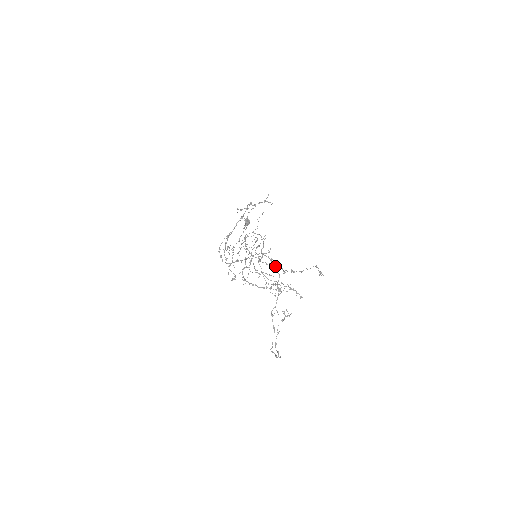
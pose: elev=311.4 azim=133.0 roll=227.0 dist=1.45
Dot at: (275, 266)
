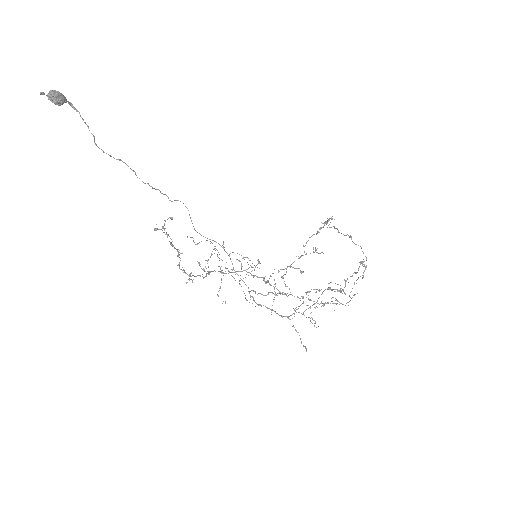
Dot at: (324, 305)
